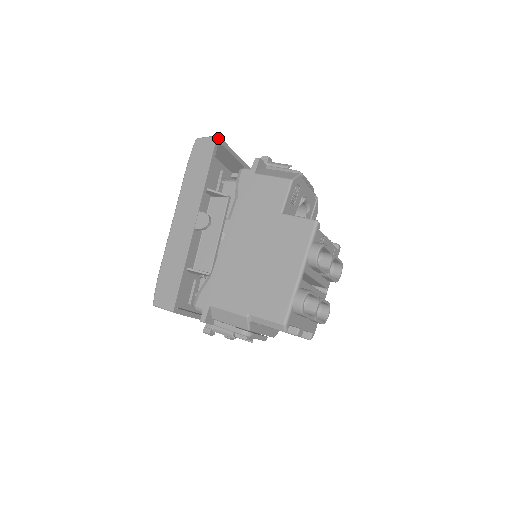
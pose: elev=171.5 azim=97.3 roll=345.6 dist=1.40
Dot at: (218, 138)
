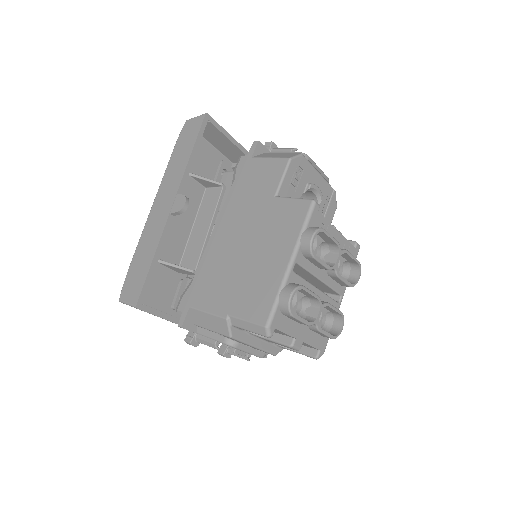
Dot at: (207, 116)
